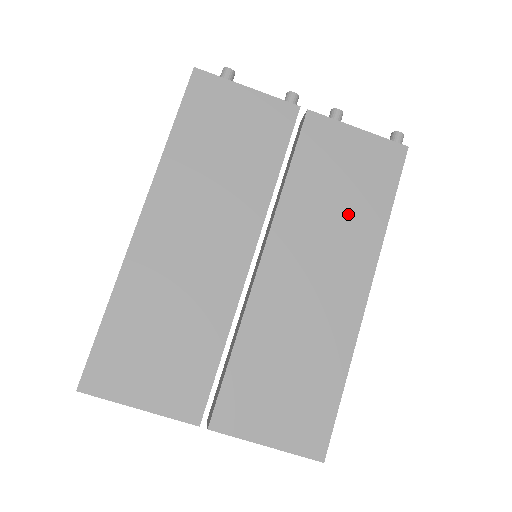
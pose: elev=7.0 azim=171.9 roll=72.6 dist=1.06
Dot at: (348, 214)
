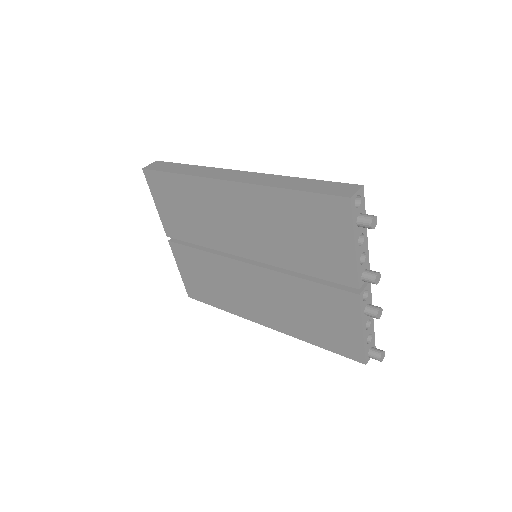
Dot at: (301, 318)
